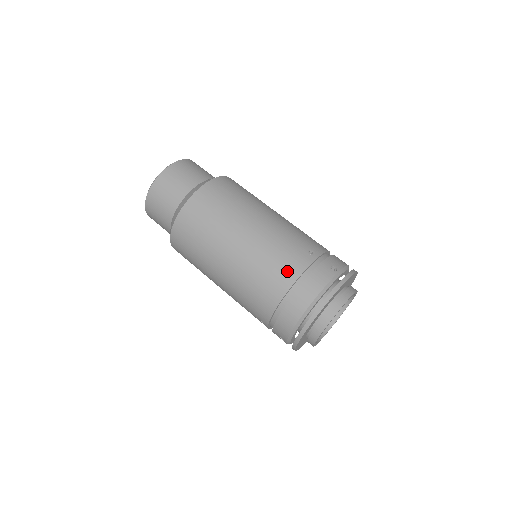
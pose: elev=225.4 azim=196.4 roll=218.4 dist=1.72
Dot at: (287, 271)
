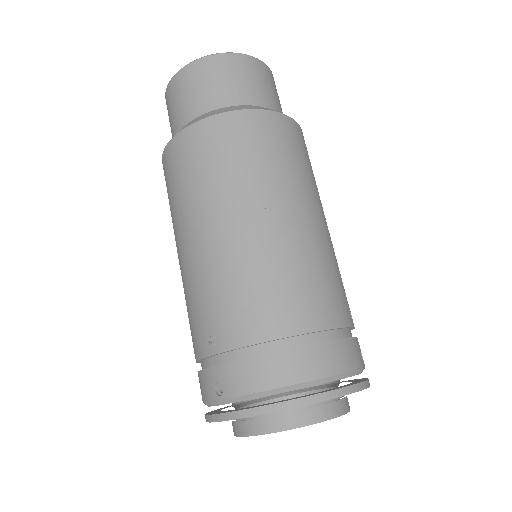
Dot at: (326, 307)
